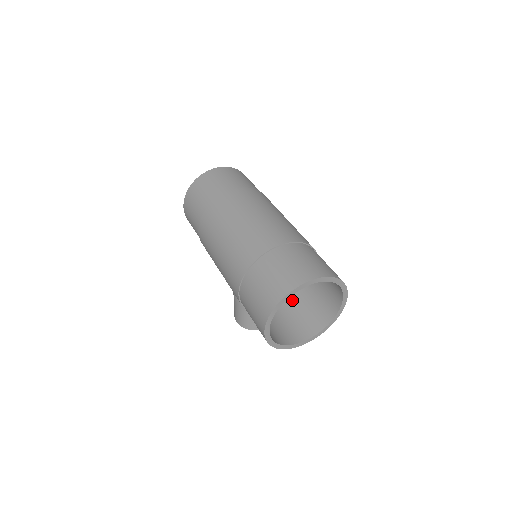
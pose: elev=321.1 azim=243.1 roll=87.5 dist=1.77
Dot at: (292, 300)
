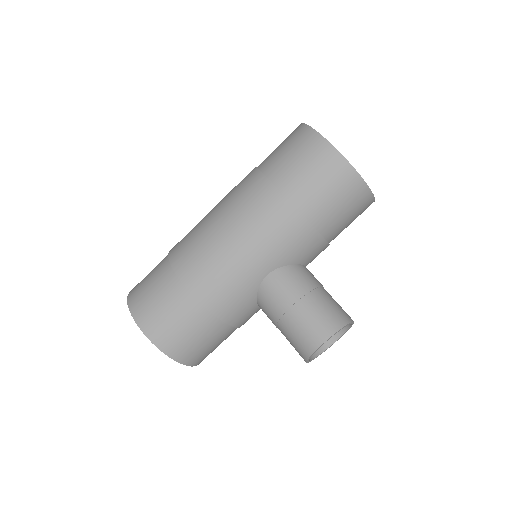
Dot at: occluded
